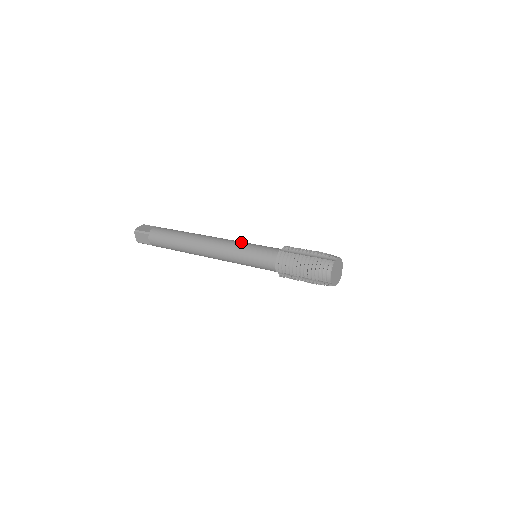
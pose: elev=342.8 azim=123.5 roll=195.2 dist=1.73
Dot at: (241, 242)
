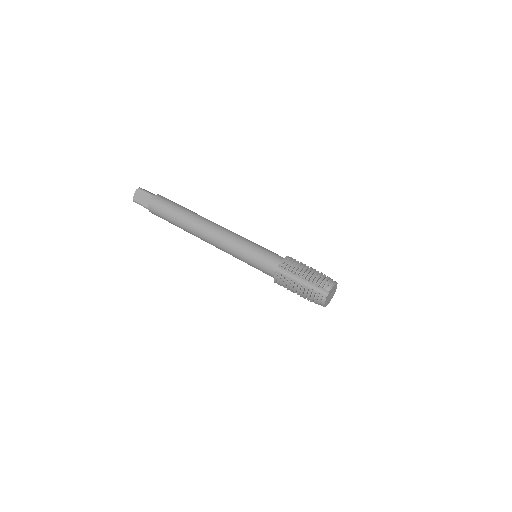
Dot at: (238, 245)
